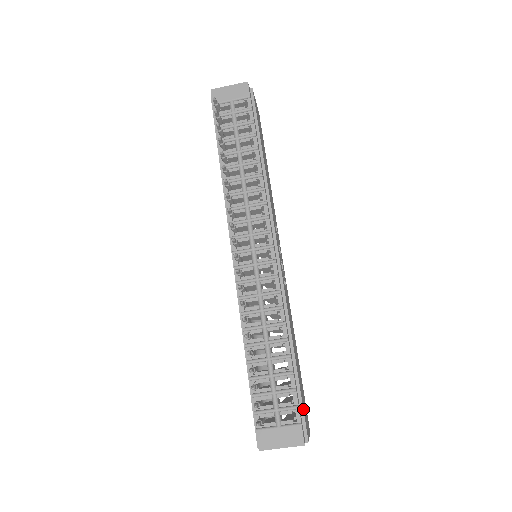
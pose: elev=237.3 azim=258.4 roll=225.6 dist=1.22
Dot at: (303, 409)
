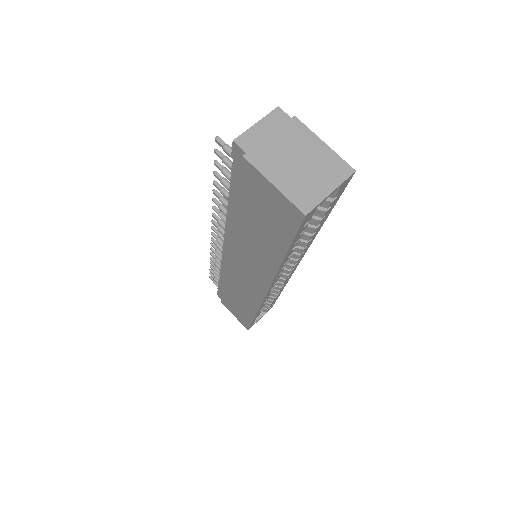
Dot at: occluded
